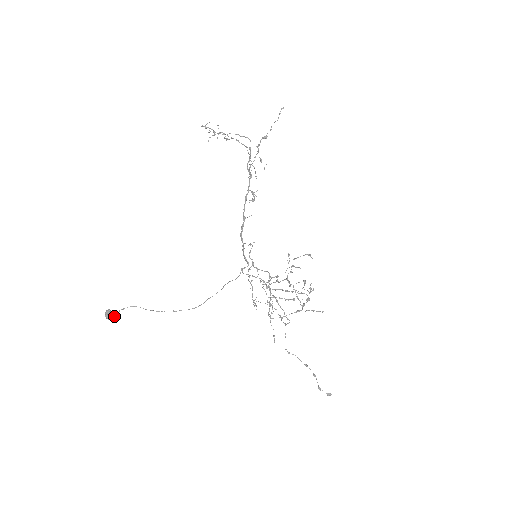
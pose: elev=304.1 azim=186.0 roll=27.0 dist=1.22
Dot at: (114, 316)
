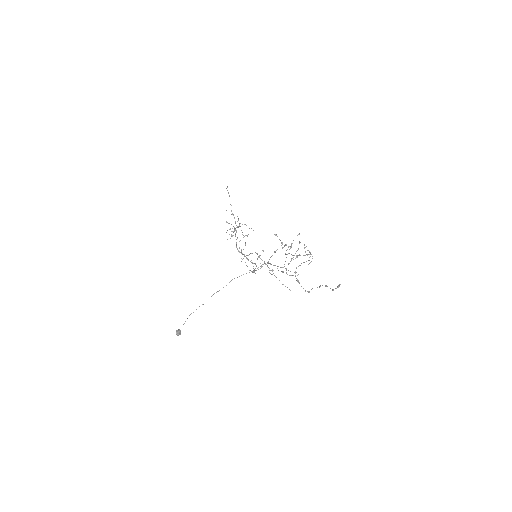
Dot at: (179, 330)
